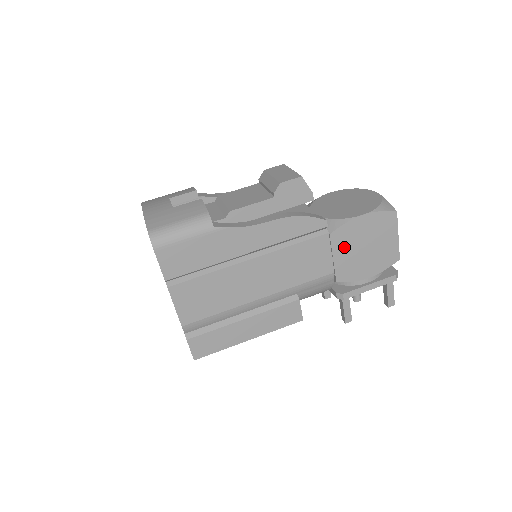
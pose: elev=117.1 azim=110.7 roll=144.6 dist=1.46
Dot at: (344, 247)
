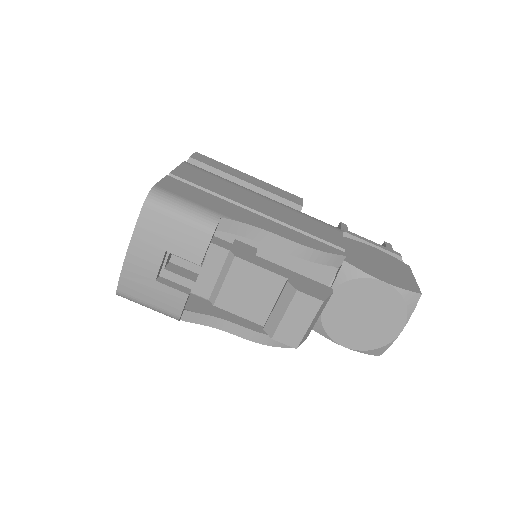
Dot at: occluded
